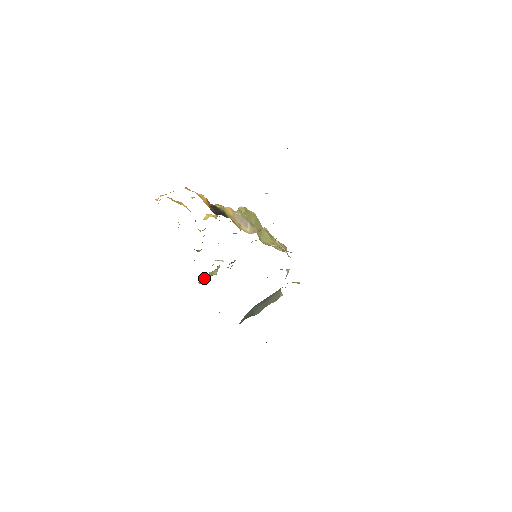
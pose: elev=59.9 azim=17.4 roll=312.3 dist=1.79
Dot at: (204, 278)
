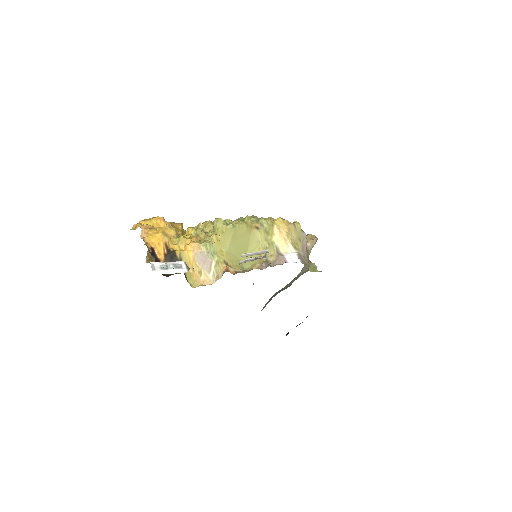
Dot at: occluded
